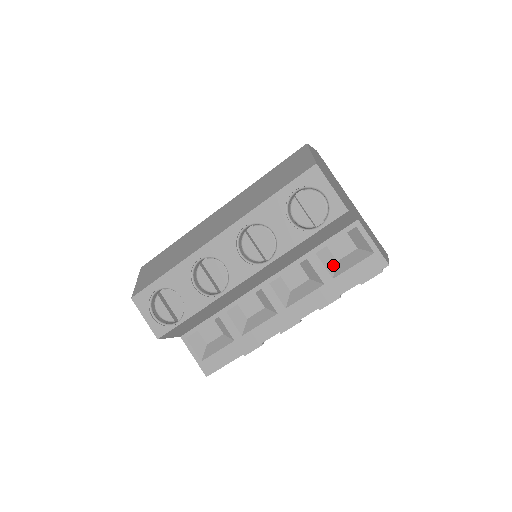
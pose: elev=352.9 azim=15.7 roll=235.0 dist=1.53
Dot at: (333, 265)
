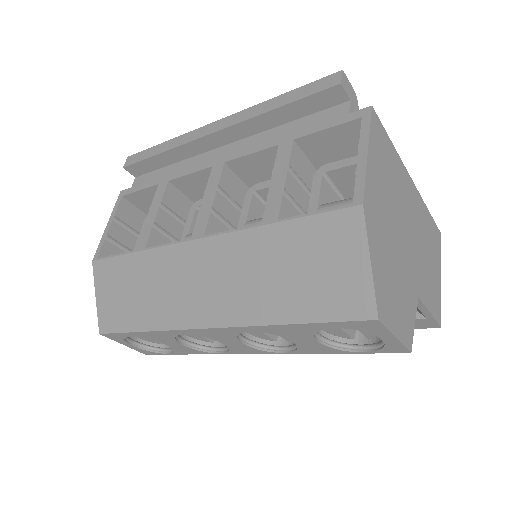
Dot at: occluded
